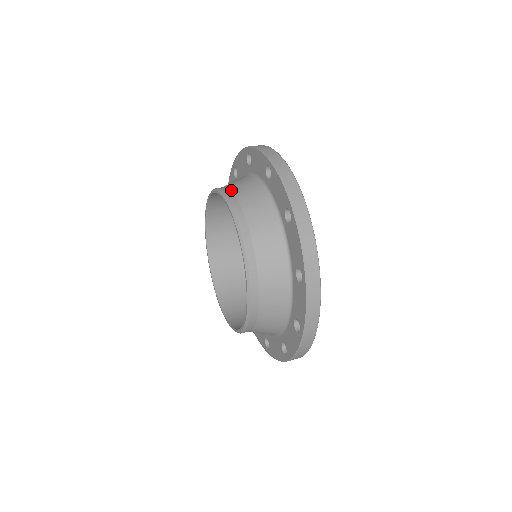
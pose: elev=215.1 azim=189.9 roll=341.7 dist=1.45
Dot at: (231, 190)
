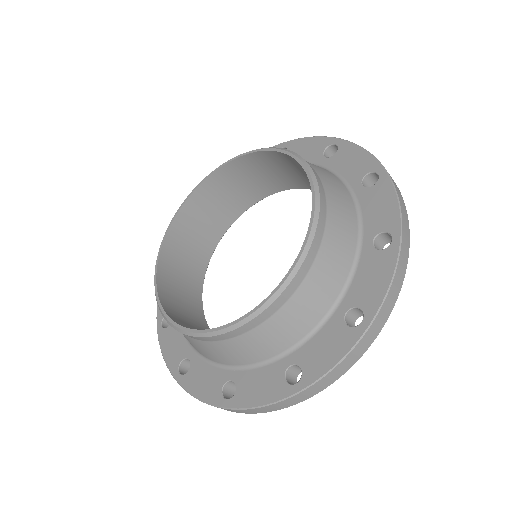
Dot at: (327, 200)
